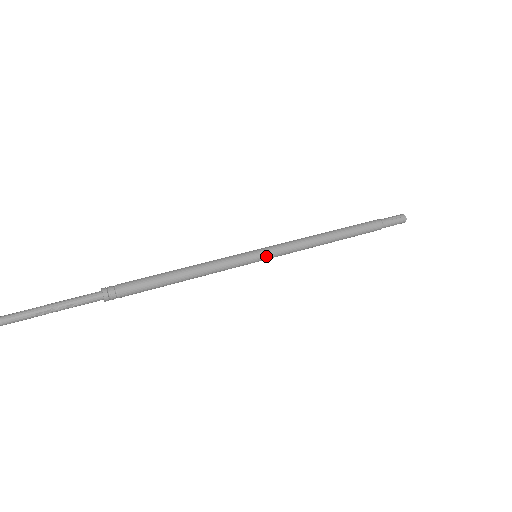
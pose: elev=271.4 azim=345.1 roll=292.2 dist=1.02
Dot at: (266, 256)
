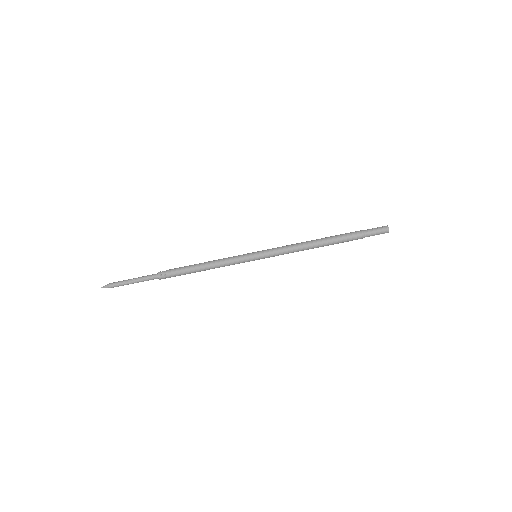
Dot at: (261, 255)
